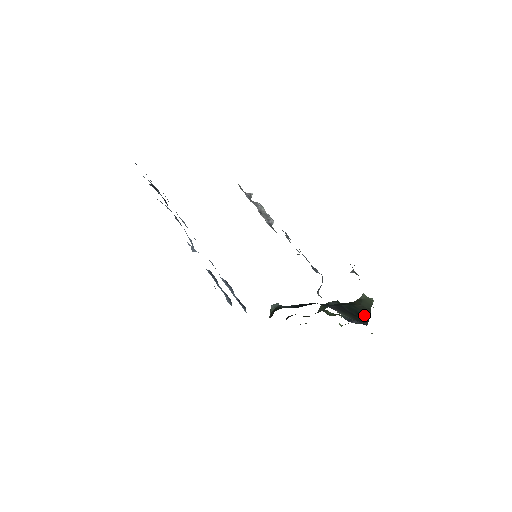
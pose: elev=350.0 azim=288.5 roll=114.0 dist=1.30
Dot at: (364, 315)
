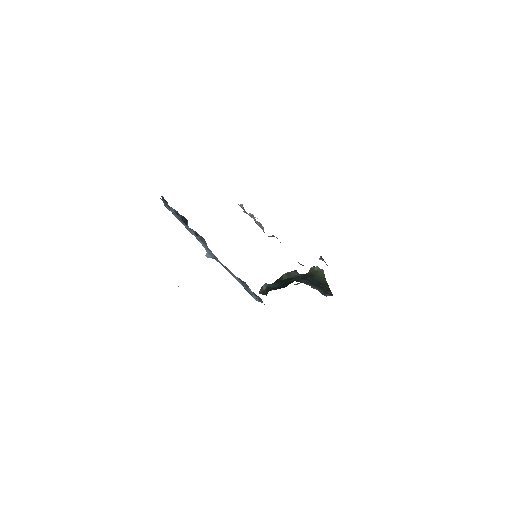
Dot at: (325, 285)
